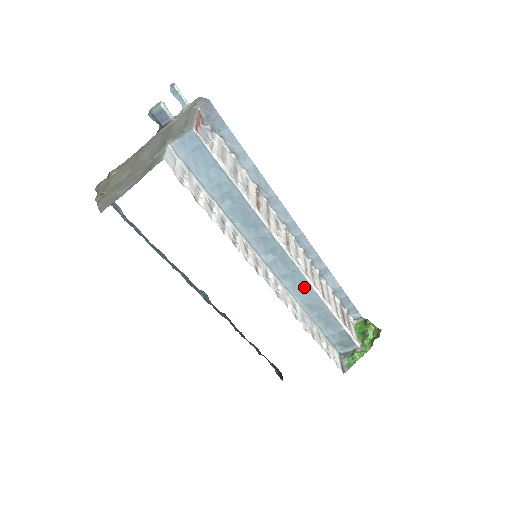
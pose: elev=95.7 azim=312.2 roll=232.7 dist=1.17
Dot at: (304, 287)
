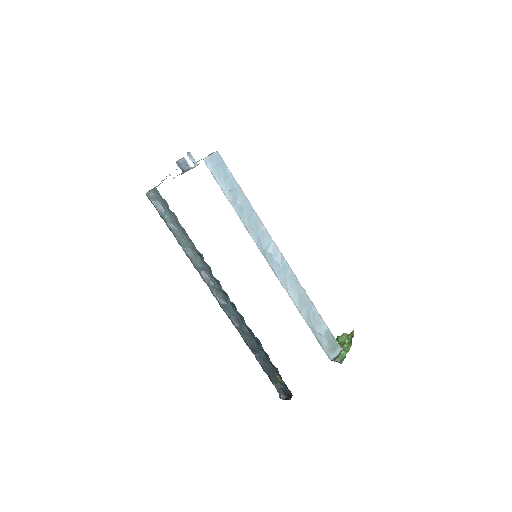
Dot at: (293, 282)
